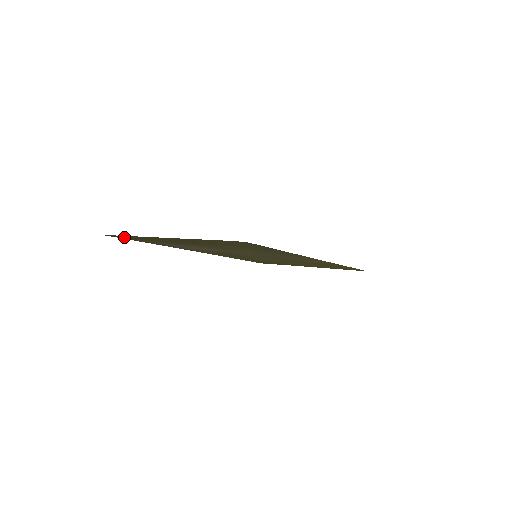
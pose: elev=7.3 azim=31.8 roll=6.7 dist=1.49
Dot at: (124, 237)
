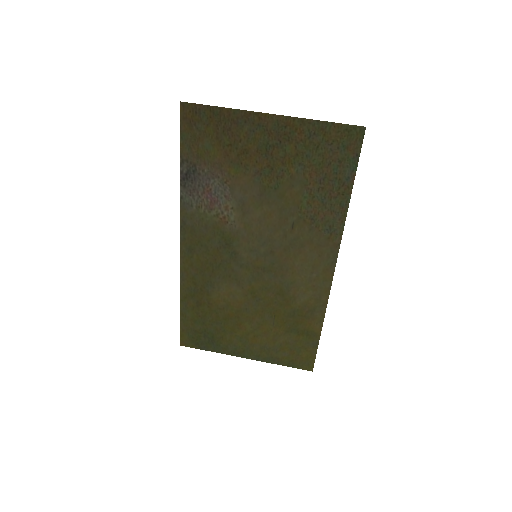
Dot at: (196, 120)
